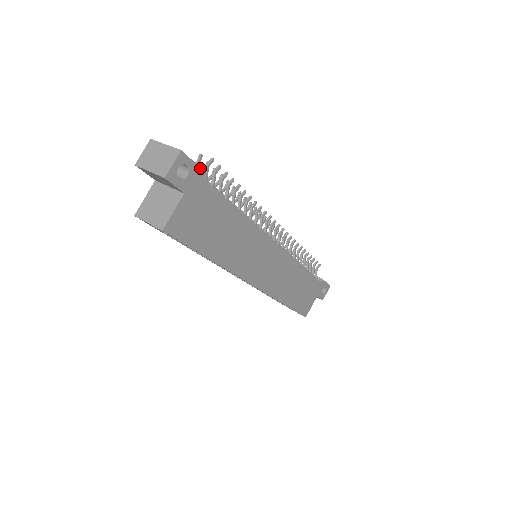
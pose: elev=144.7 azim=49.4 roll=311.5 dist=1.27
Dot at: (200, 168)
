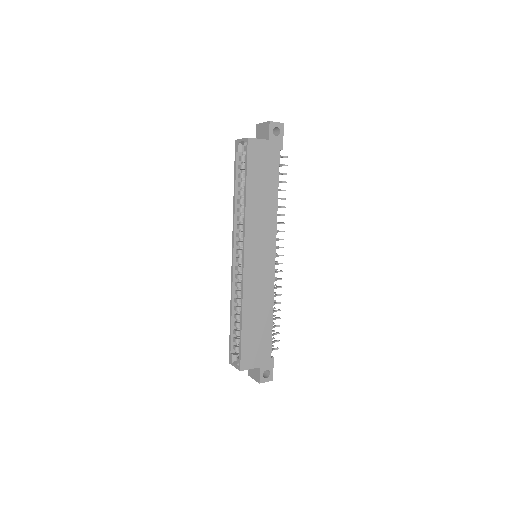
Dot at: occluded
